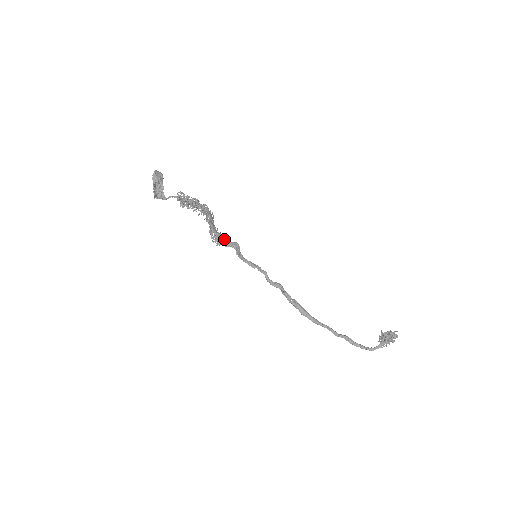
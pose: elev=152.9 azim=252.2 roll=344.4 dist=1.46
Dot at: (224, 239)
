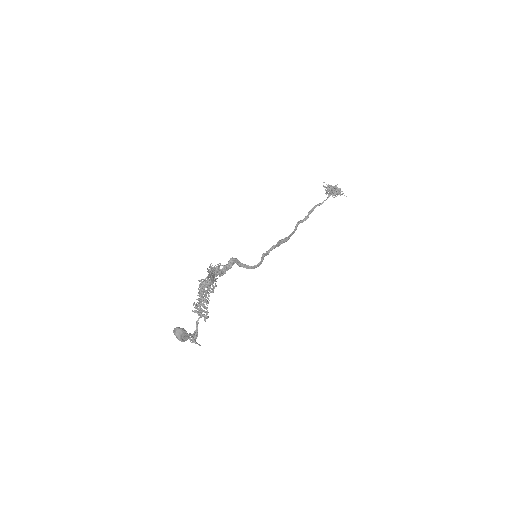
Dot at: (225, 269)
